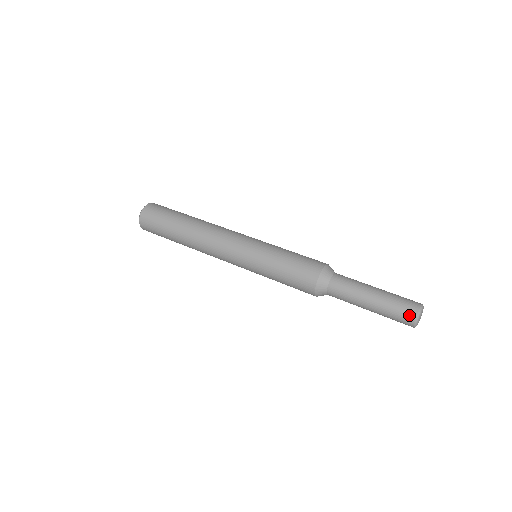
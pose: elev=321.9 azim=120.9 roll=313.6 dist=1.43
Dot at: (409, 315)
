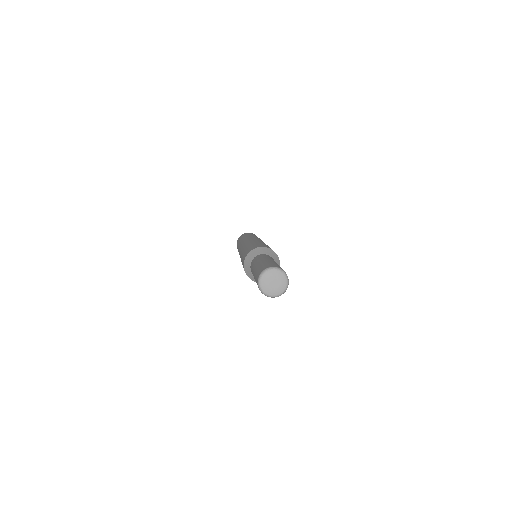
Dot at: (271, 265)
